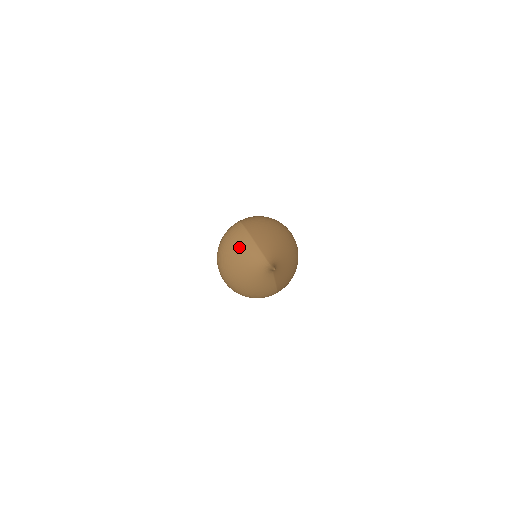
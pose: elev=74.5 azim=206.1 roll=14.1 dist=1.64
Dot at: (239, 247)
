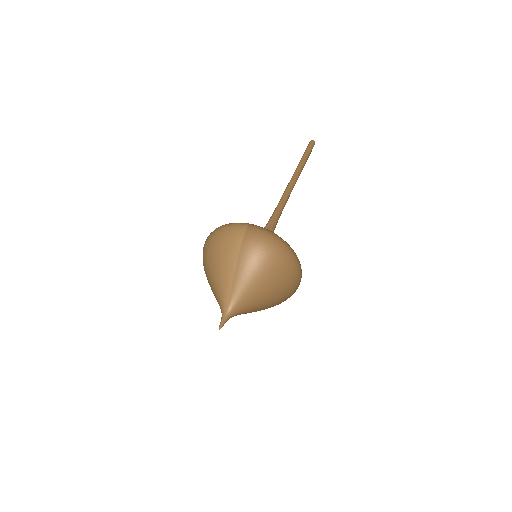
Dot at: (219, 262)
